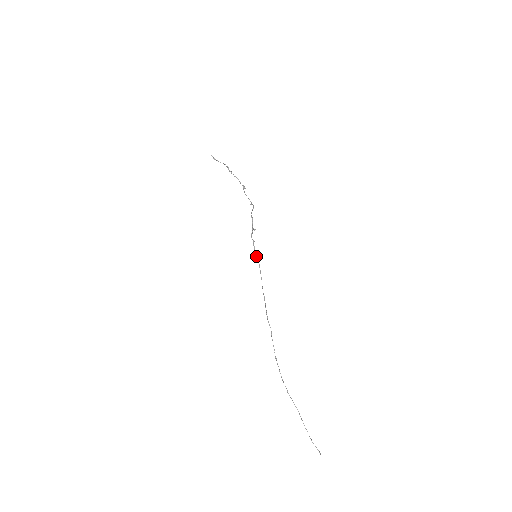
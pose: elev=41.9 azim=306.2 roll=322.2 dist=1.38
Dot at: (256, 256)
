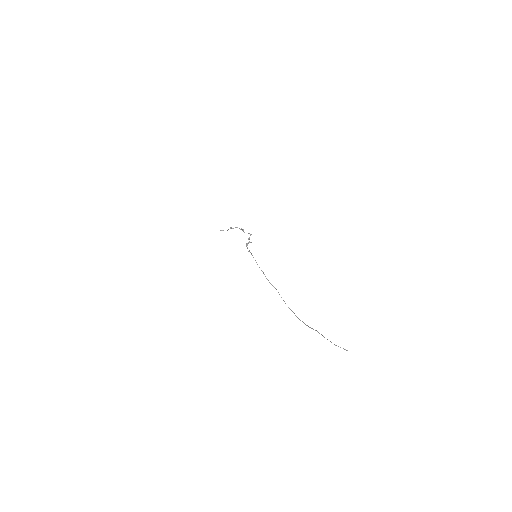
Dot at: (249, 251)
